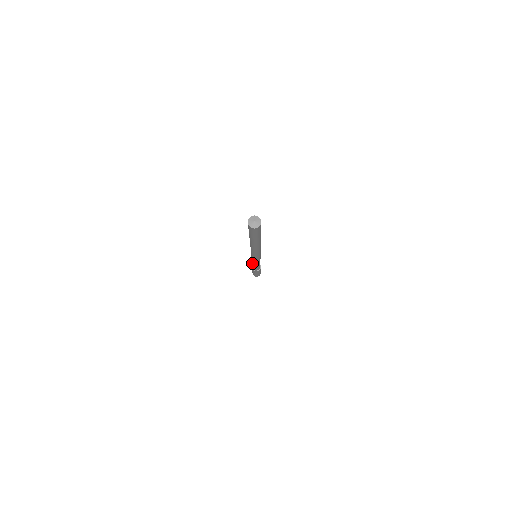
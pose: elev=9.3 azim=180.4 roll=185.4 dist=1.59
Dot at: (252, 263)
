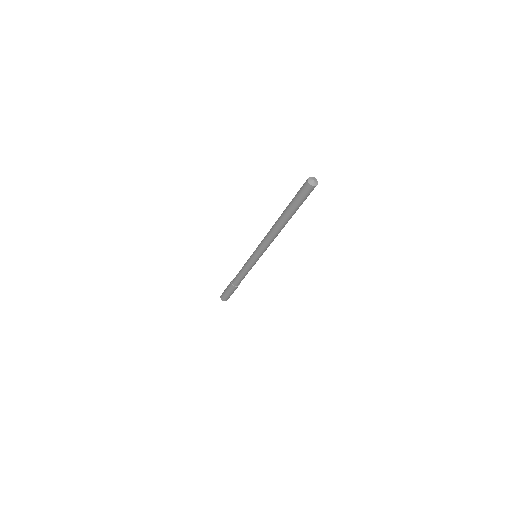
Dot at: (243, 272)
